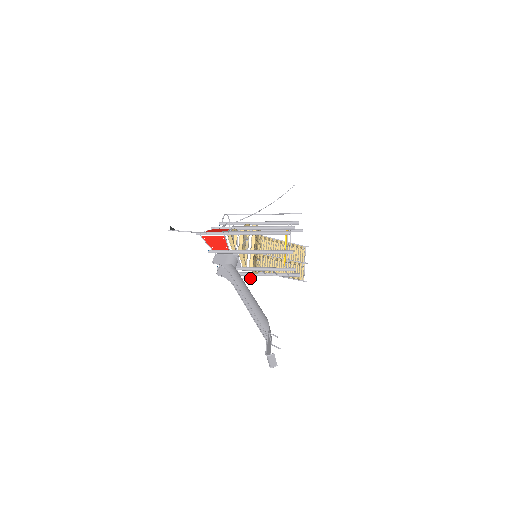
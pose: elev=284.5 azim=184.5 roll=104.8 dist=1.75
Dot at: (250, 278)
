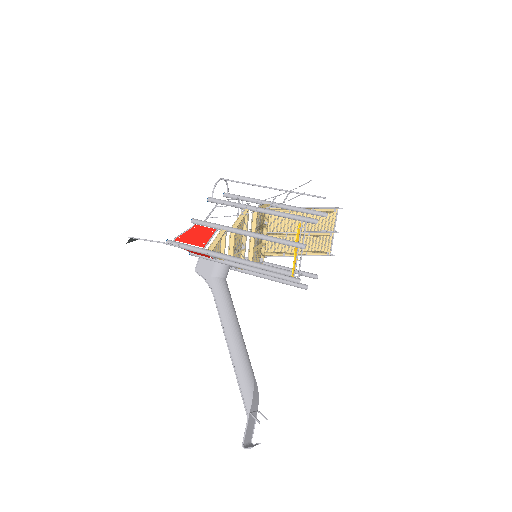
Dot at: occluded
